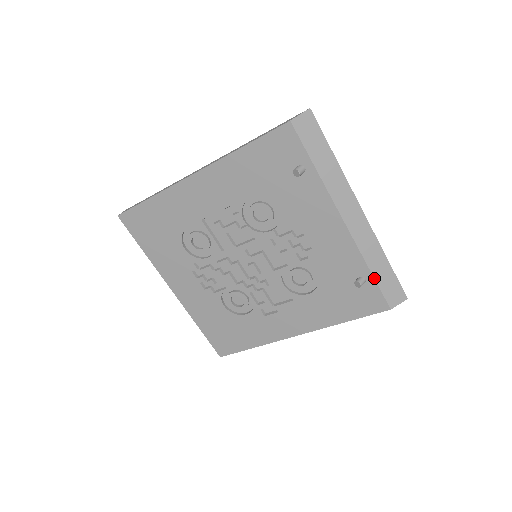
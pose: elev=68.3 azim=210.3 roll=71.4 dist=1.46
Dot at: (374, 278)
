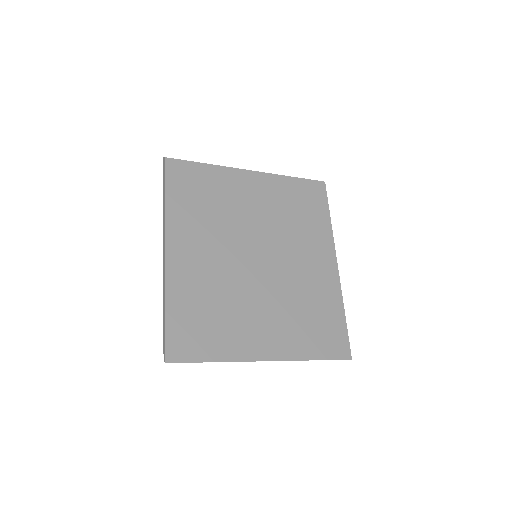
Dot at: occluded
